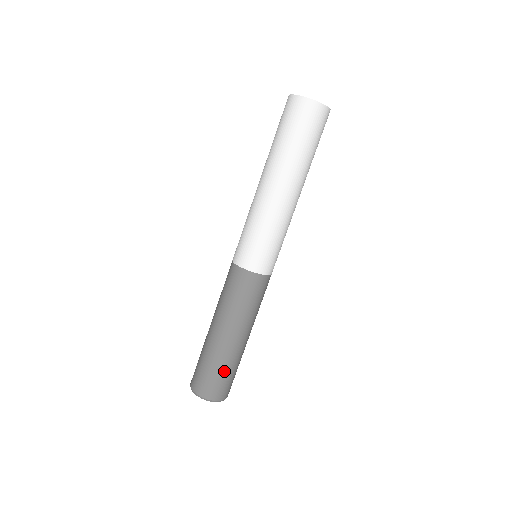
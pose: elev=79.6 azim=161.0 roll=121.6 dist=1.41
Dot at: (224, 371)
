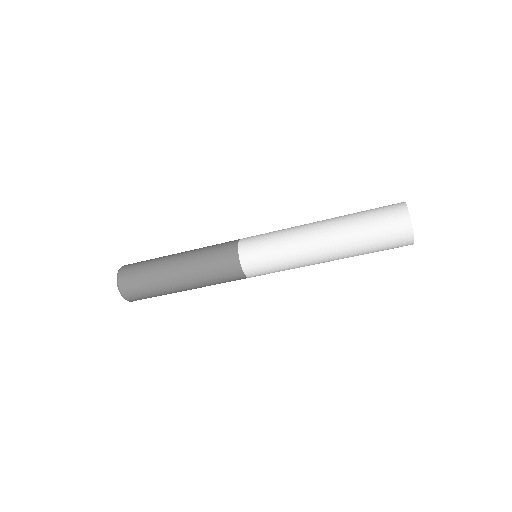
Dot at: occluded
